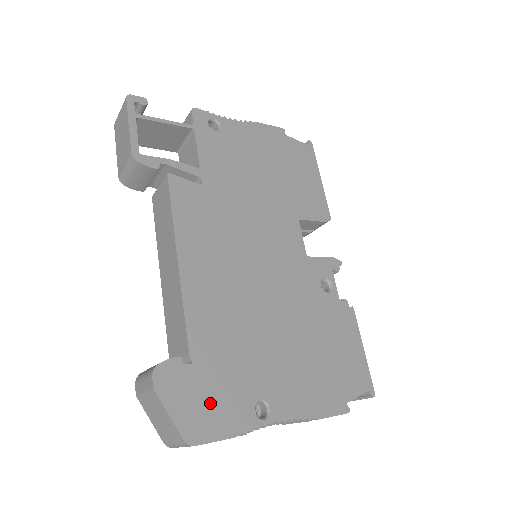
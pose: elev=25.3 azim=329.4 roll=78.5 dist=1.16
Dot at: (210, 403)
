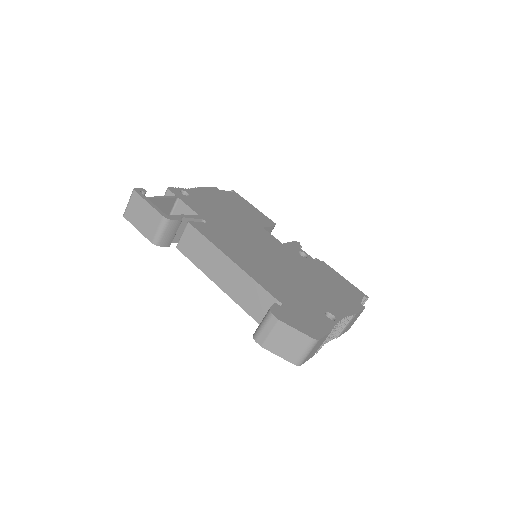
Dot at: (307, 319)
